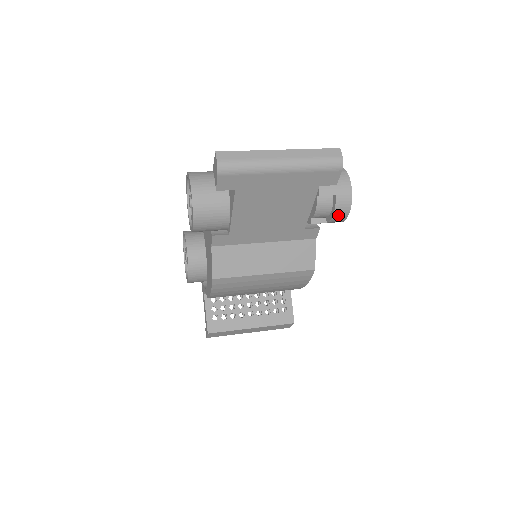
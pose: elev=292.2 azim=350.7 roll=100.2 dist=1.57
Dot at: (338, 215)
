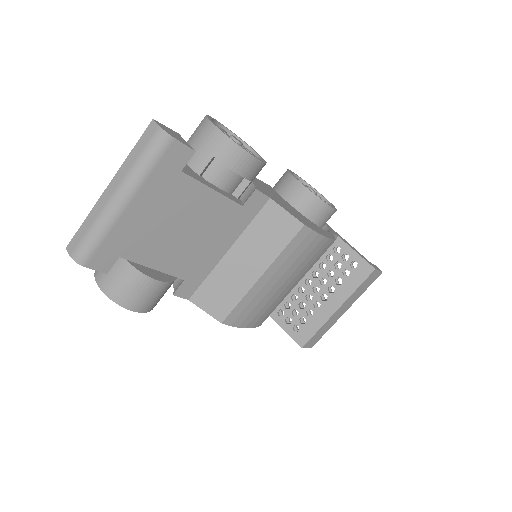
Dot at: (243, 168)
